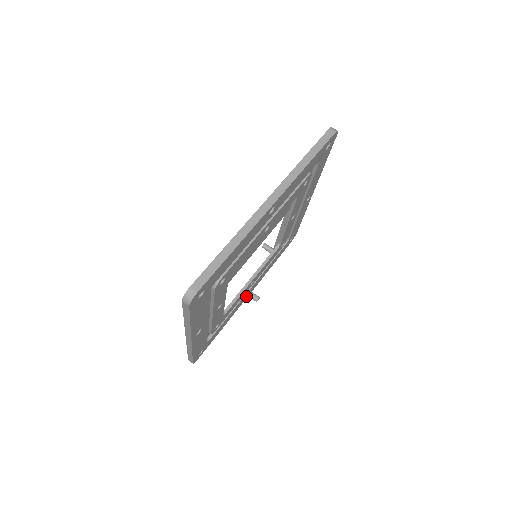
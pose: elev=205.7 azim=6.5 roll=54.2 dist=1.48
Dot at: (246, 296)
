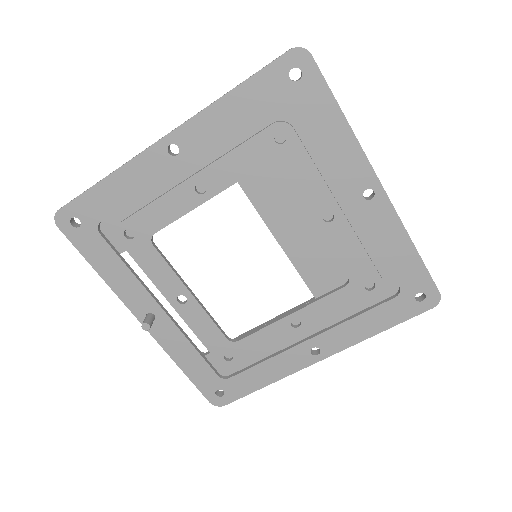
Dot at: (147, 312)
